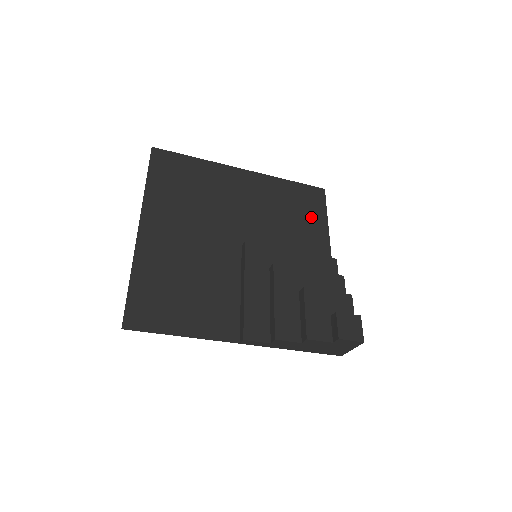
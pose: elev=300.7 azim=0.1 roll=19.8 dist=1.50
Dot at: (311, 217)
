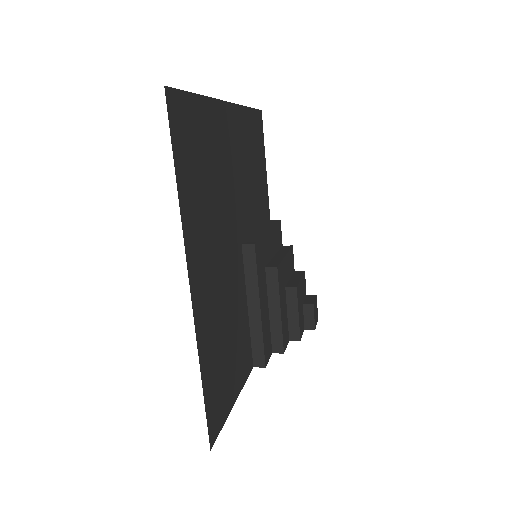
Dot at: (261, 163)
